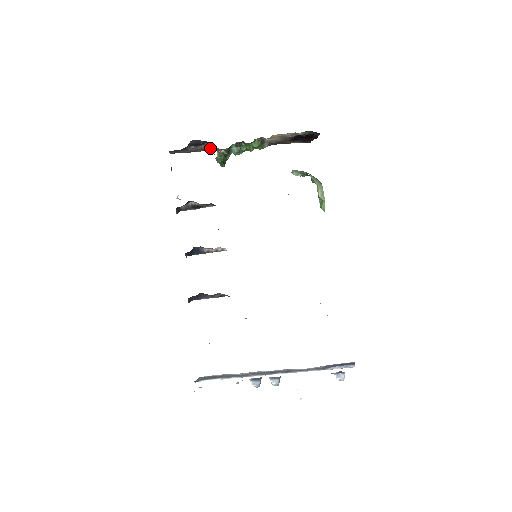
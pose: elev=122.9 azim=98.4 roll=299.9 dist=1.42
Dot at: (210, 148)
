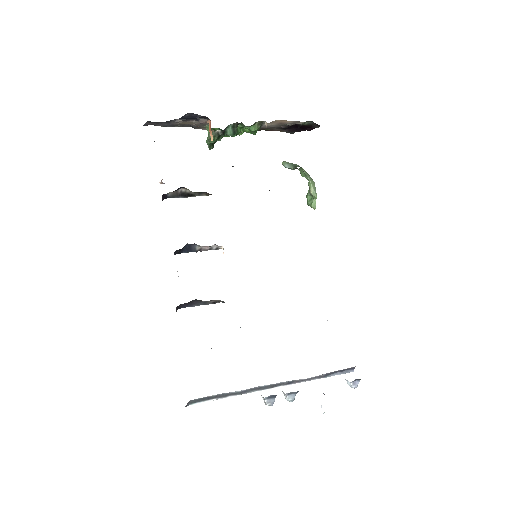
Dot at: (196, 125)
